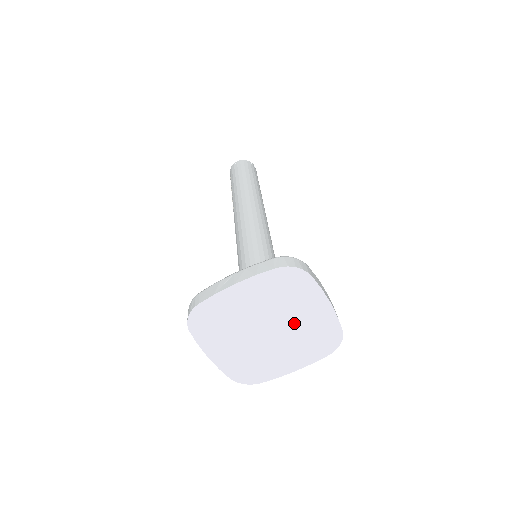
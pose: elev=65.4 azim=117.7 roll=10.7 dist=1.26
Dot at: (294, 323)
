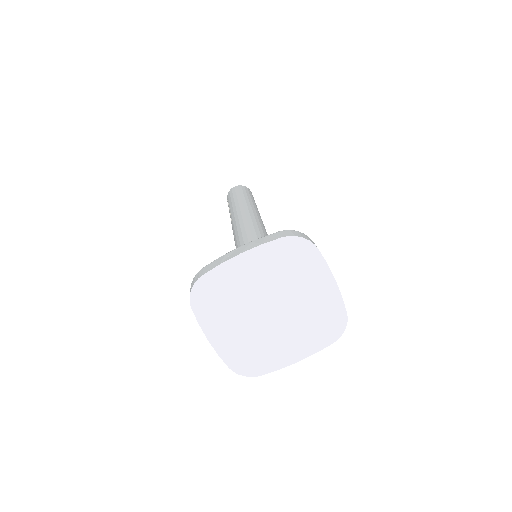
Dot at: (298, 303)
